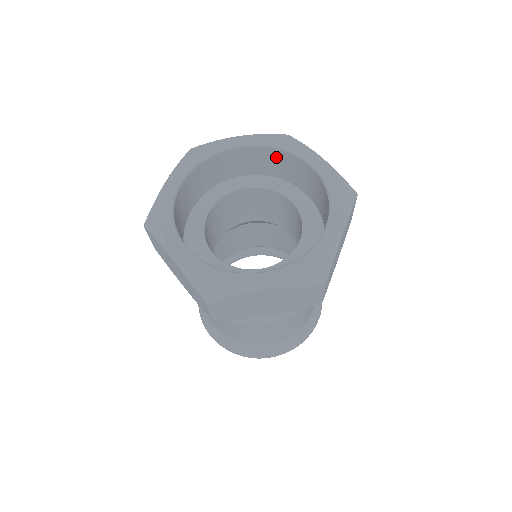
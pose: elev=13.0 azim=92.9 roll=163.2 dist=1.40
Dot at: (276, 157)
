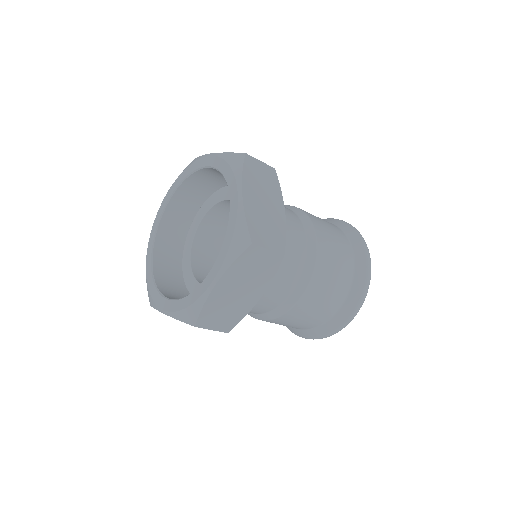
Dot at: (195, 182)
